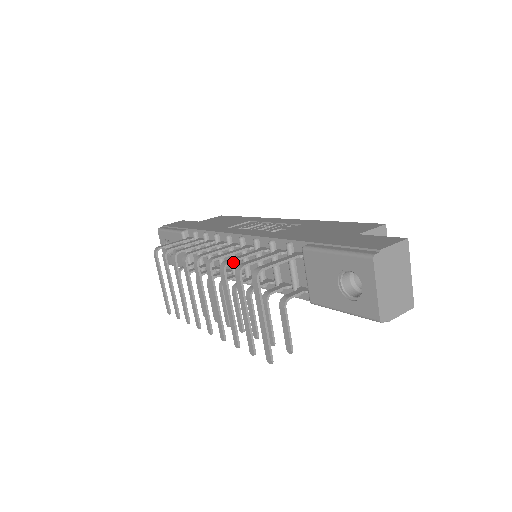
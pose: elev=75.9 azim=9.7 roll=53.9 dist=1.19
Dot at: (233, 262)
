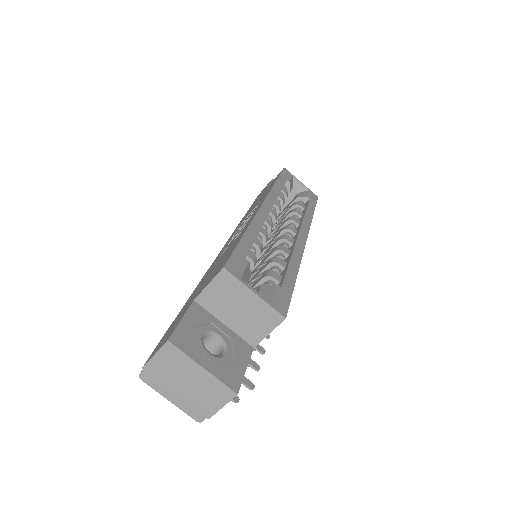
Dot at: occluded
